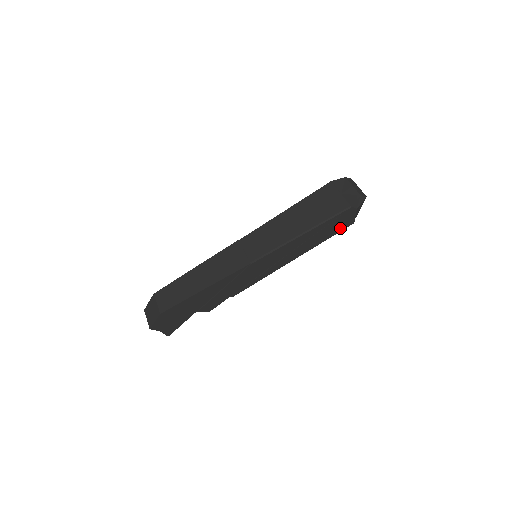
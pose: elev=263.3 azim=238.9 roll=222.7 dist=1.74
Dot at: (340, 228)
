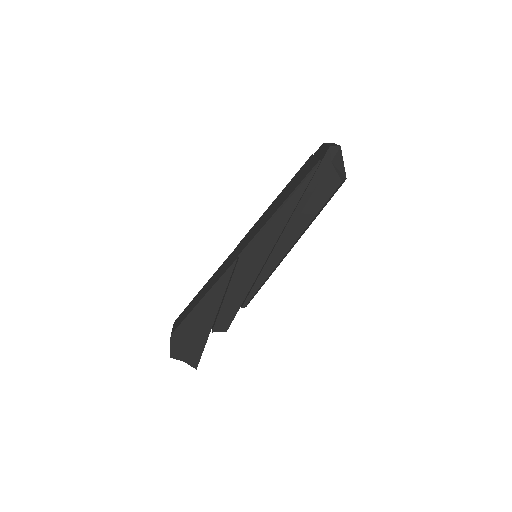
Dot at: (327, 193)
